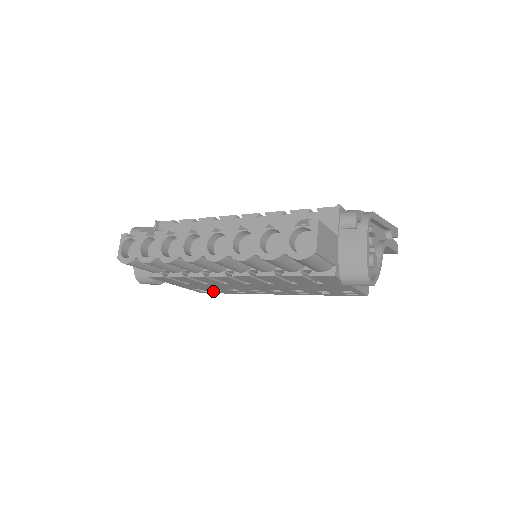
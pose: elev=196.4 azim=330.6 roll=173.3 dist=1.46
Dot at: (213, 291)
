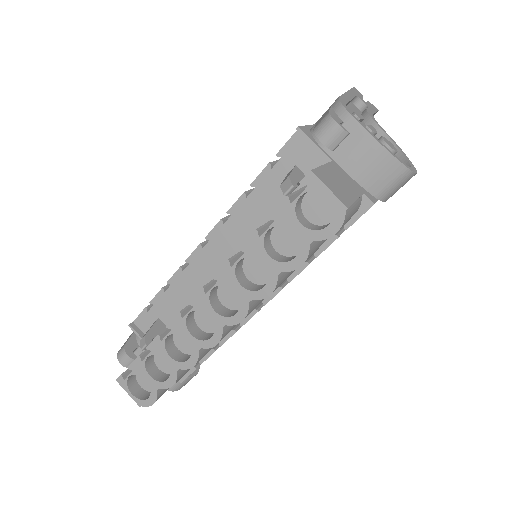
Dot at: occluded
